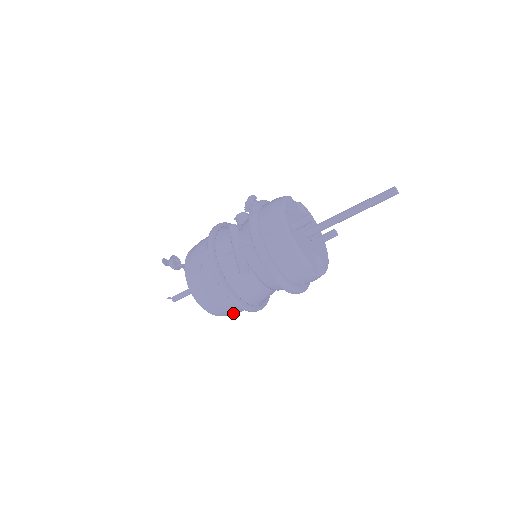
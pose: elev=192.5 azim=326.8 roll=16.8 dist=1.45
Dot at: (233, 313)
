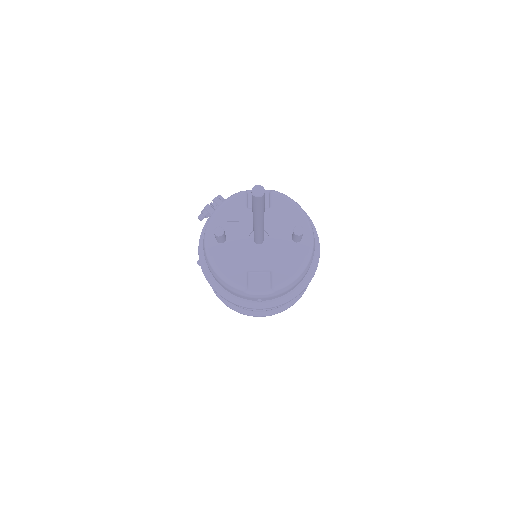
Dot at: occluded
